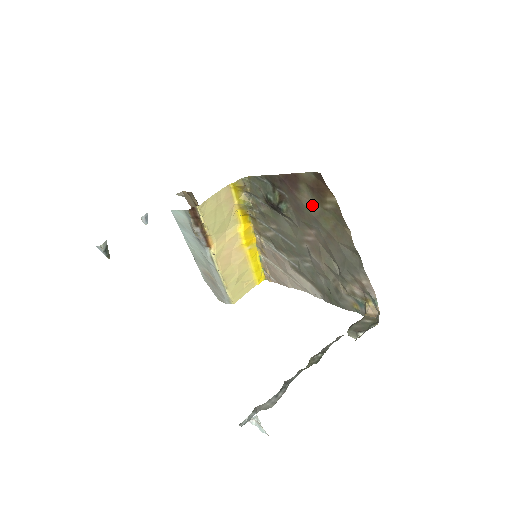
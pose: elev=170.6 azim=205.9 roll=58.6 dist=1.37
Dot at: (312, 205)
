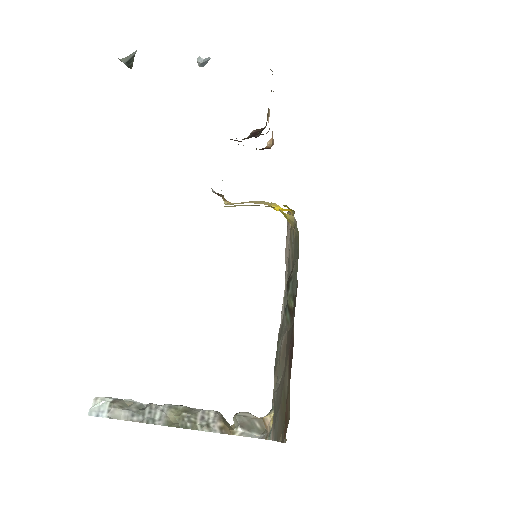
Dot at: (287, 384)
